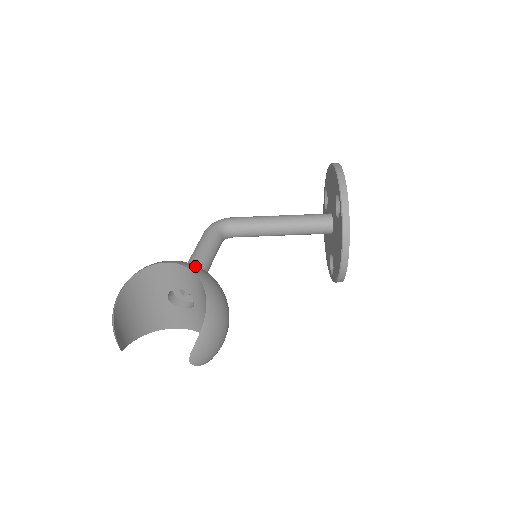
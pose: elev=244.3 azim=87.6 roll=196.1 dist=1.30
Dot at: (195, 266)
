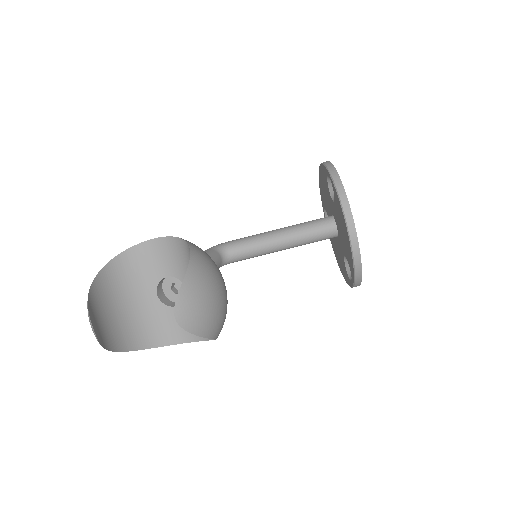
Dot at: occluded
